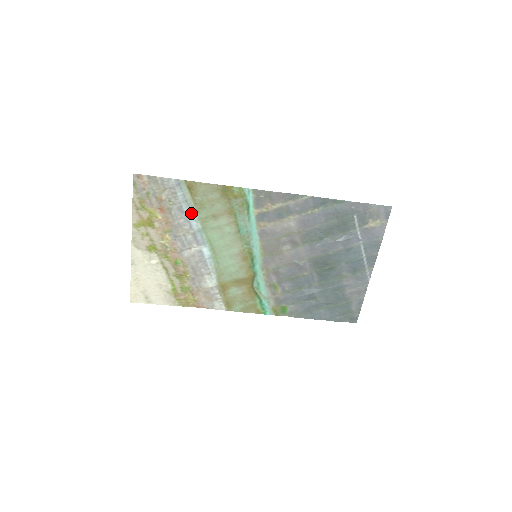
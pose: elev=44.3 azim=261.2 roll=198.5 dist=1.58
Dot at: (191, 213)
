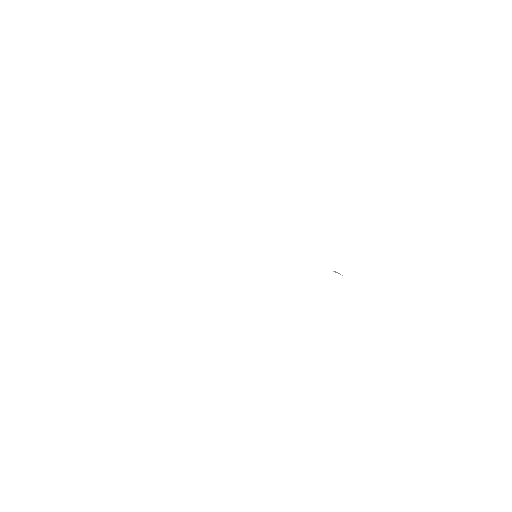
Dot at: occluded
